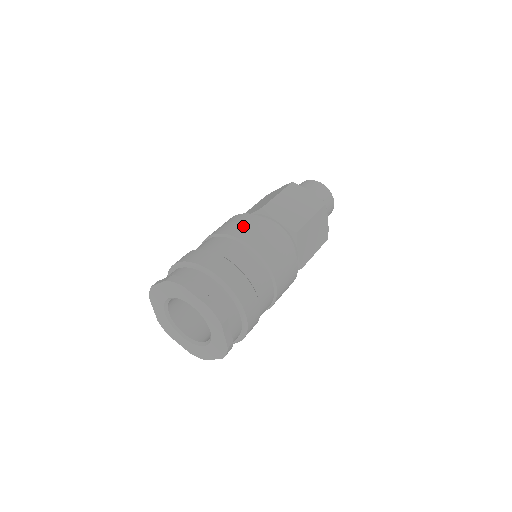
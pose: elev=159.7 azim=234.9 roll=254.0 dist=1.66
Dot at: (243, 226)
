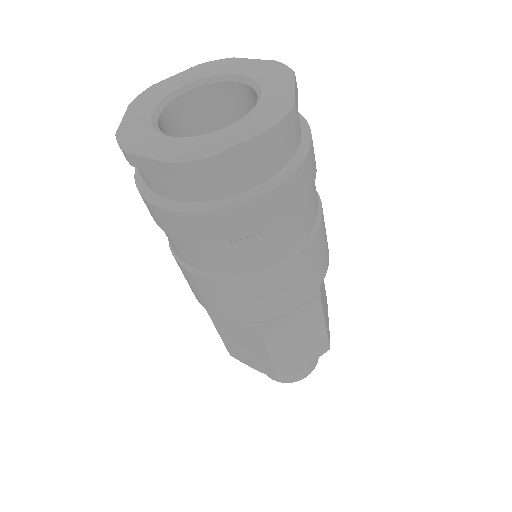
Dot at: occluded
